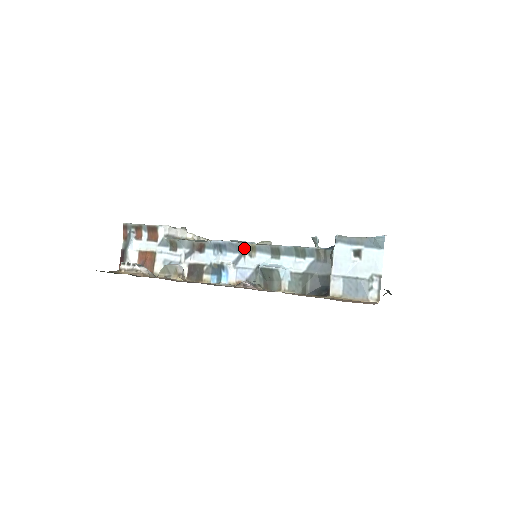
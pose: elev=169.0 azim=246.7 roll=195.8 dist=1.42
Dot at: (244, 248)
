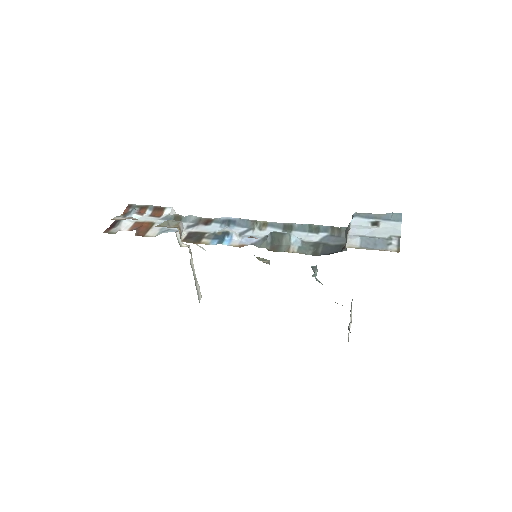
Dot at: (255, 223)
